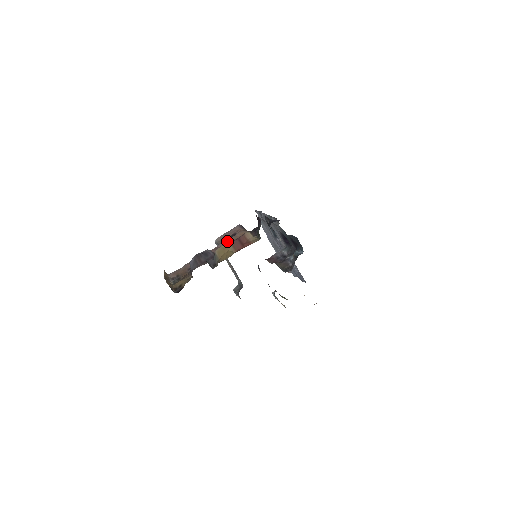
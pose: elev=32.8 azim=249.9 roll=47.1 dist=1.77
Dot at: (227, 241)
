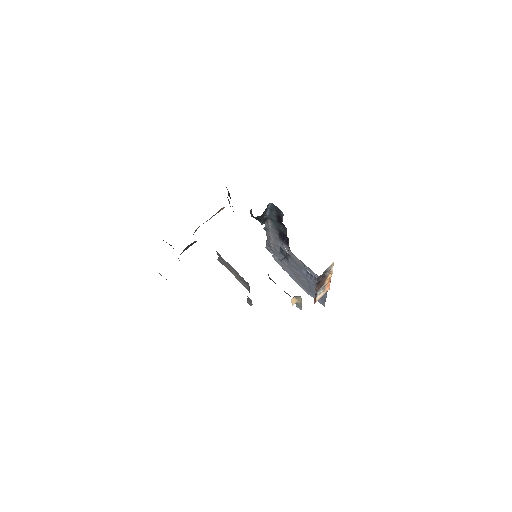
Dot at: occluded
